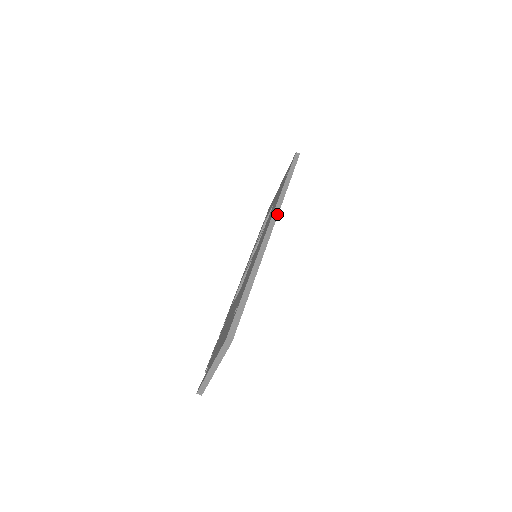
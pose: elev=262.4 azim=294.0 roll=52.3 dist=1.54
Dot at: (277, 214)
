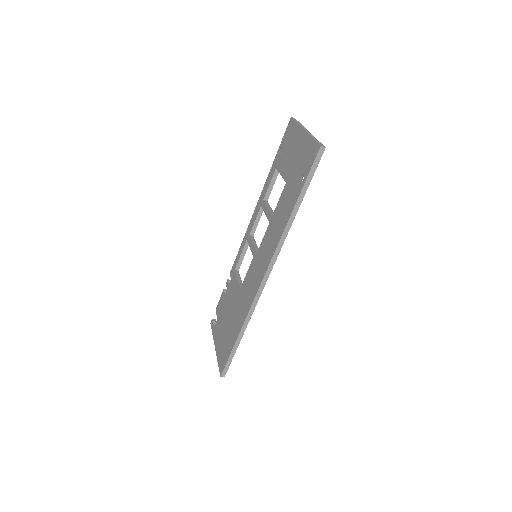
Dot at: (274, 263)
